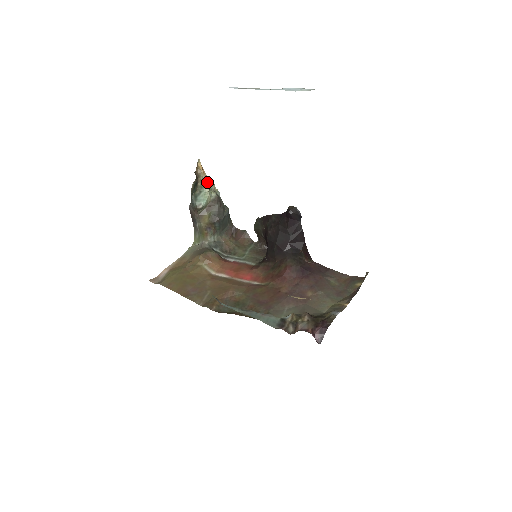
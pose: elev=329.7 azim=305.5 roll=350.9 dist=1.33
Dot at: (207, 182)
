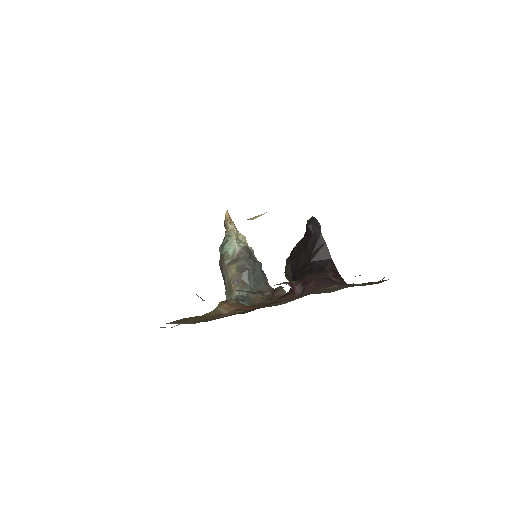
Dot at: (235, 232)
